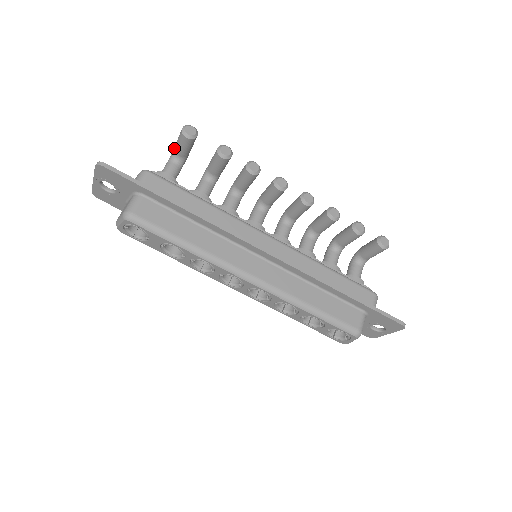
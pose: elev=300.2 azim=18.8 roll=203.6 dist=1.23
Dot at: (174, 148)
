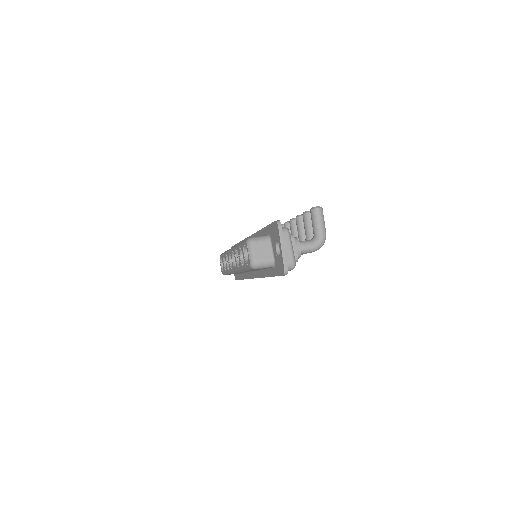
Dot at: occluded
